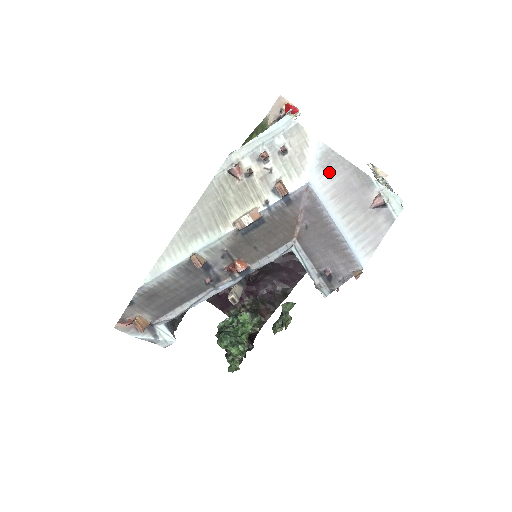
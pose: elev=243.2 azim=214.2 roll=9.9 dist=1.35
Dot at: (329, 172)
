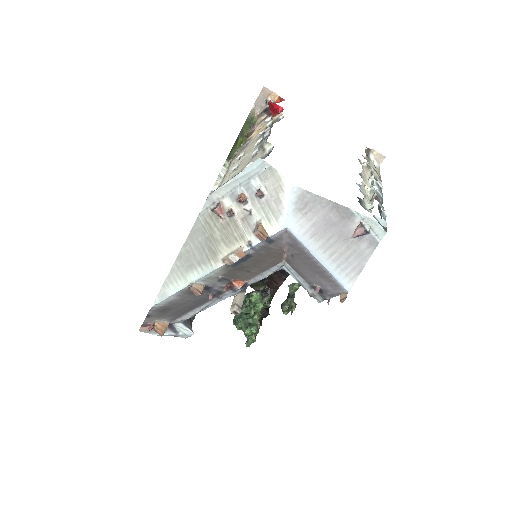
Dot at: (306, 213)
